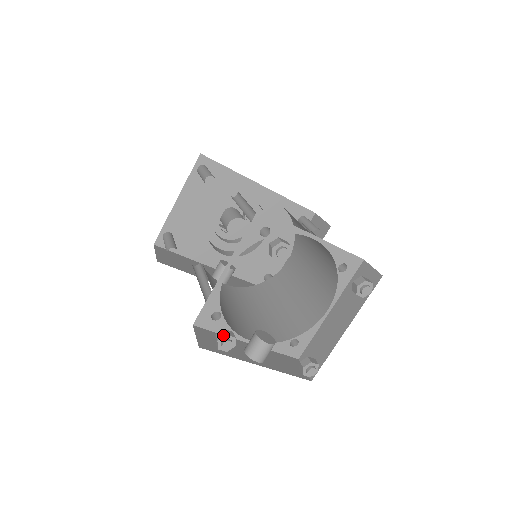
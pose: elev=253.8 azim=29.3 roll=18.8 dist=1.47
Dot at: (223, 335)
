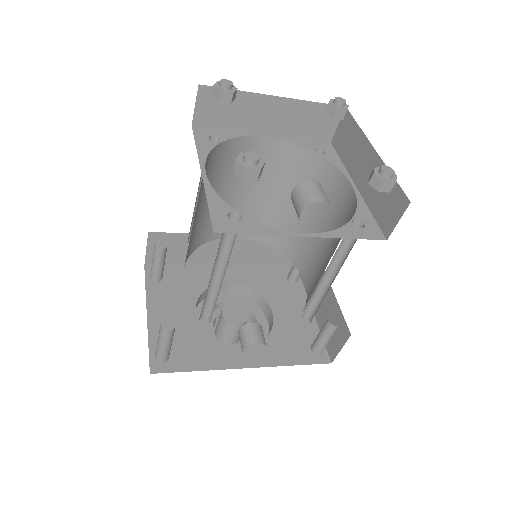
Dot at: (238, 156)
